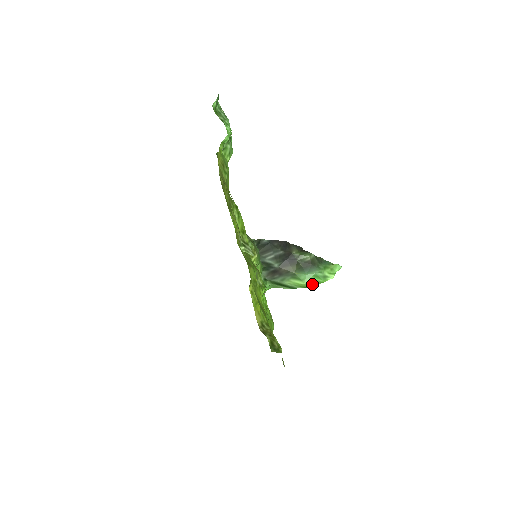
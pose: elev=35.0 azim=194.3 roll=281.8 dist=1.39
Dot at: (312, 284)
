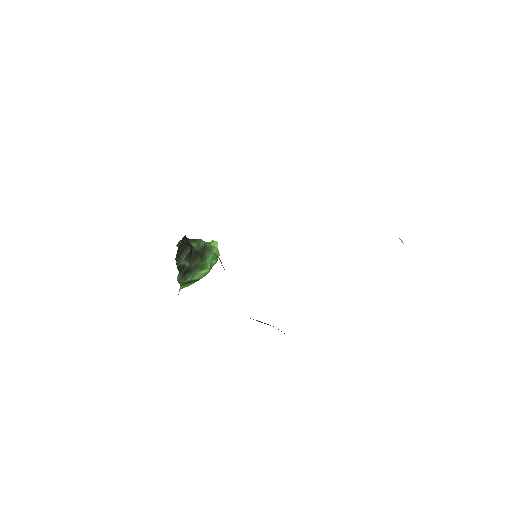
Dot at: (211, 268)
